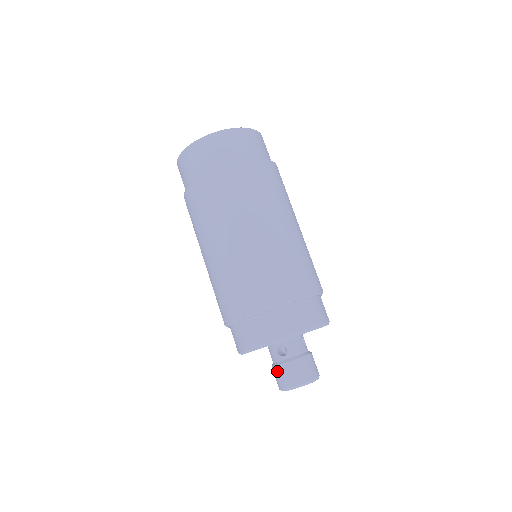
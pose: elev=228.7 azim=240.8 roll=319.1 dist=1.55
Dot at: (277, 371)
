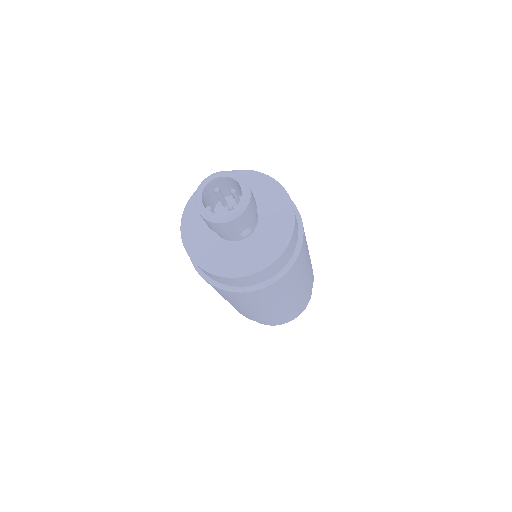
Dot at: occluded
